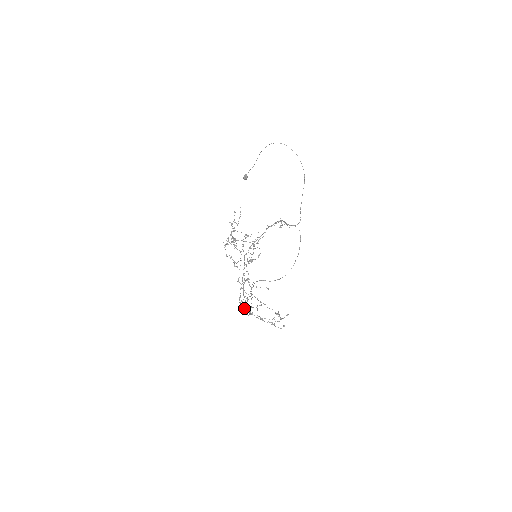
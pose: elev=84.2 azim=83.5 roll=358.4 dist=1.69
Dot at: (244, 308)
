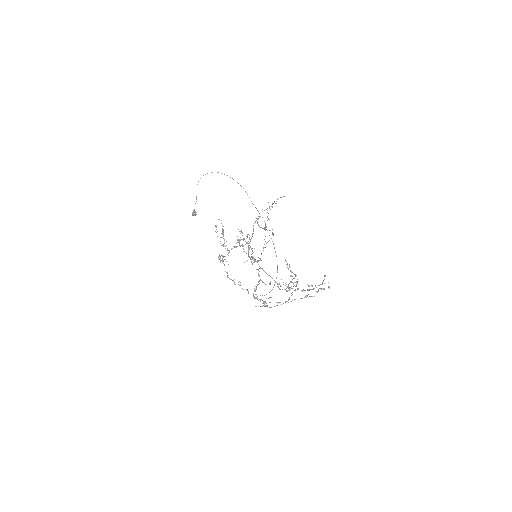
Dot at: occluded
